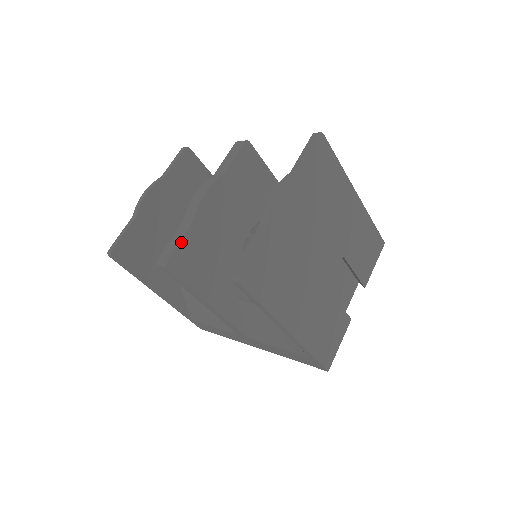
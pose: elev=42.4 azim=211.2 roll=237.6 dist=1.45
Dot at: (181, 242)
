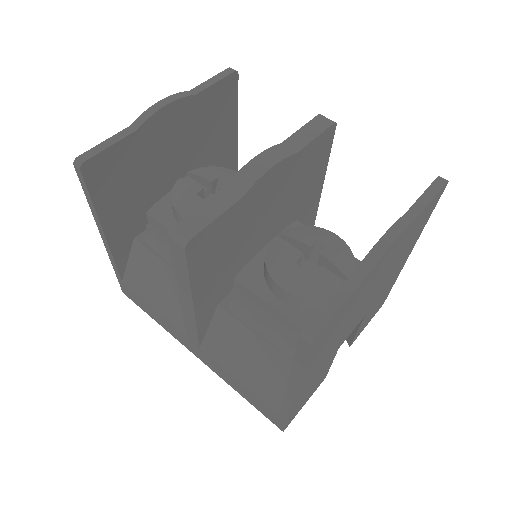
Dot at: (216, 220)
